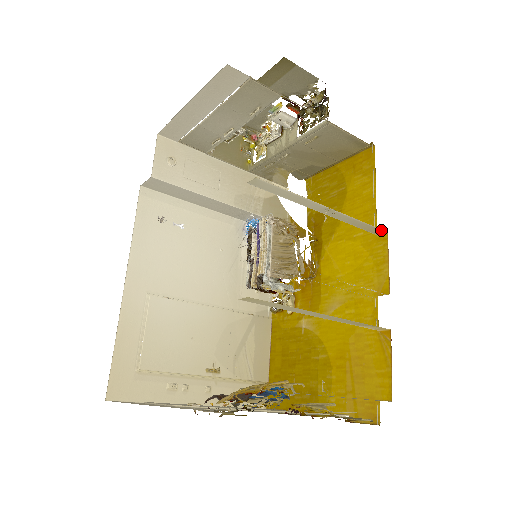
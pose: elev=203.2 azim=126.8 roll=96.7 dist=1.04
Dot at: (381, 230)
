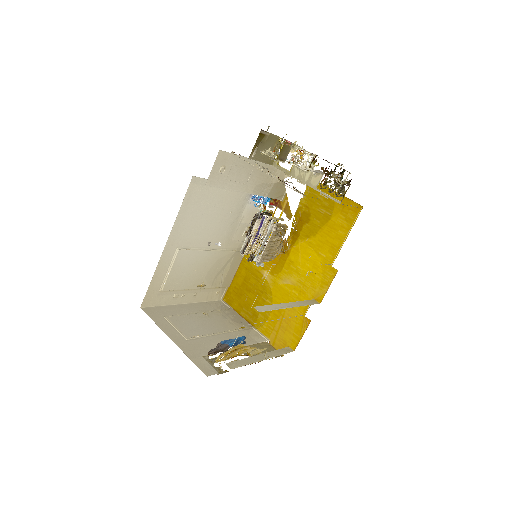
Dot at: (335, 270)
